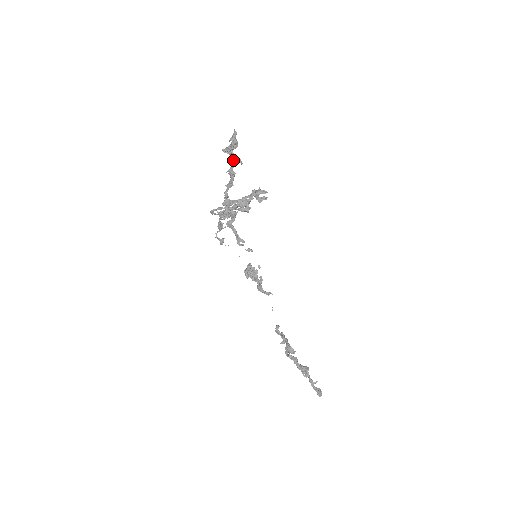
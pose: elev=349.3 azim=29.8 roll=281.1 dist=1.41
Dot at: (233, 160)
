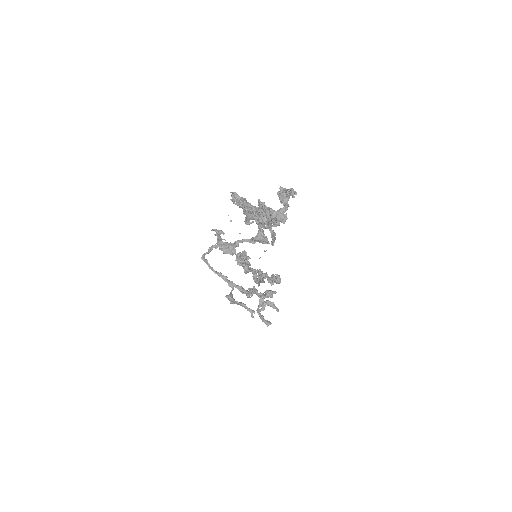
Dot at: (266, 224)
